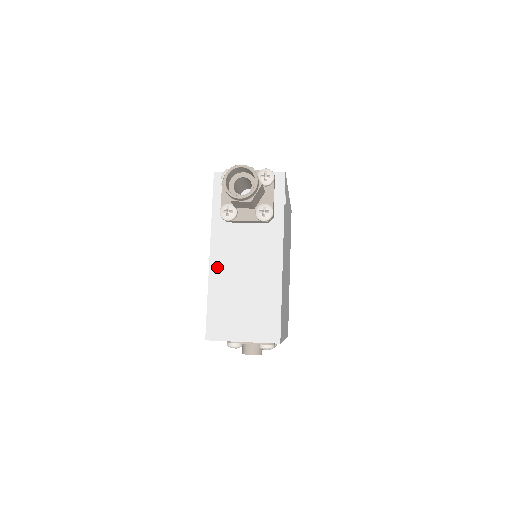
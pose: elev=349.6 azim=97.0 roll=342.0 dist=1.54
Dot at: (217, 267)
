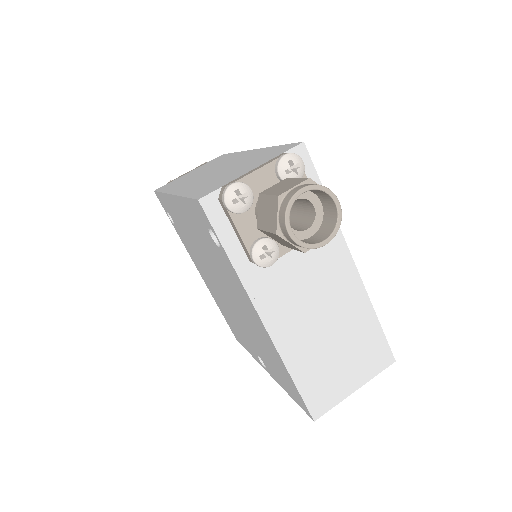
Dot at: (281, 331)
